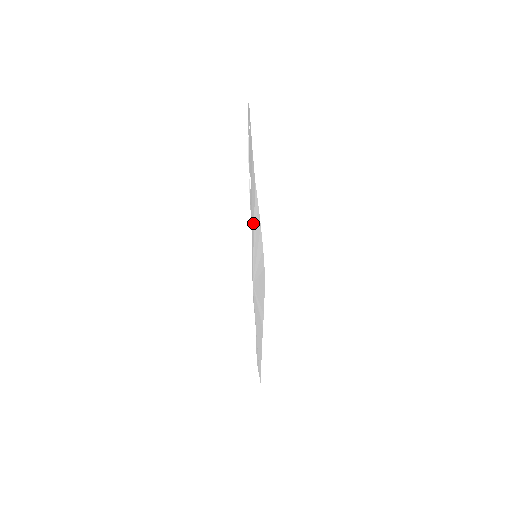
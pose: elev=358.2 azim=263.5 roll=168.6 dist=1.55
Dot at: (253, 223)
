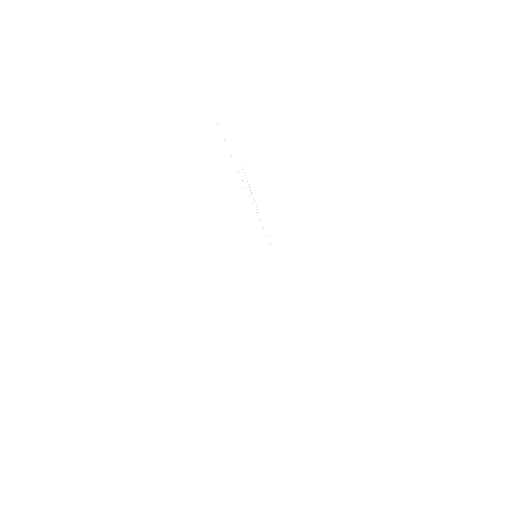
Dot at: occluded
